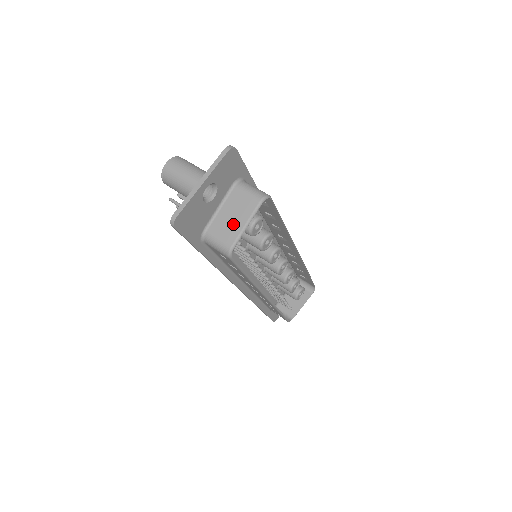
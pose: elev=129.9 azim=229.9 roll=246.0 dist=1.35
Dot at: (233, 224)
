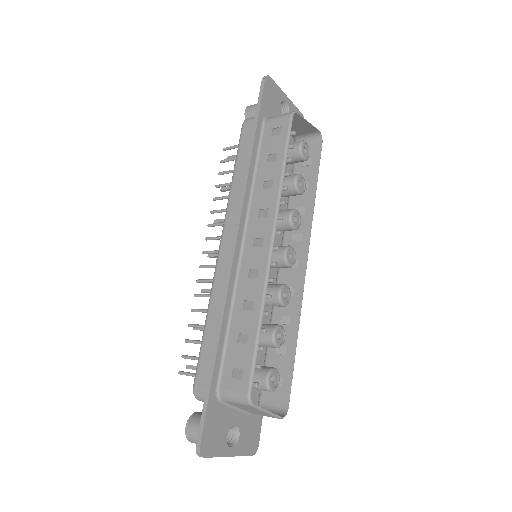
Dot at: (296, 121)
